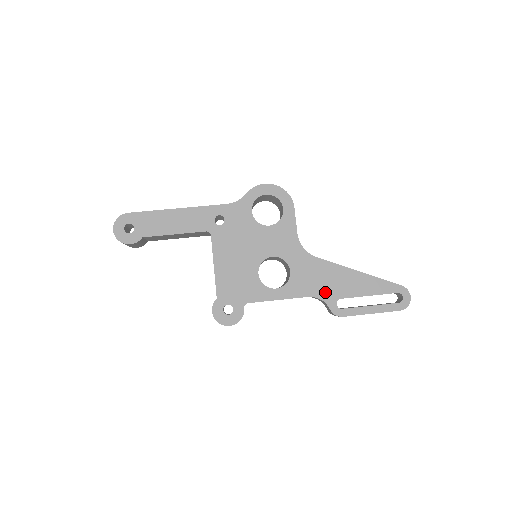
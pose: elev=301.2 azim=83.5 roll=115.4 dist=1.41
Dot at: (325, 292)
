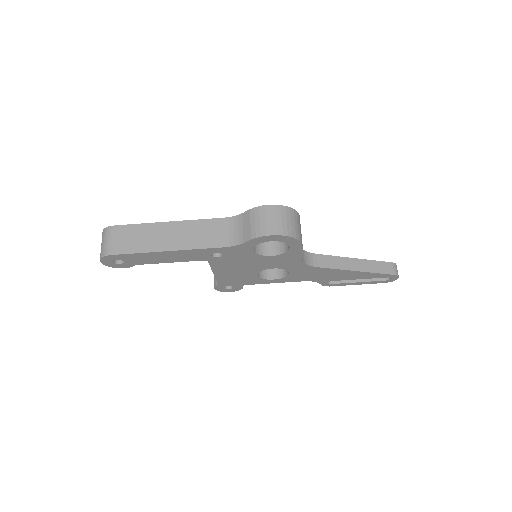
Dot at: (319, 279)
